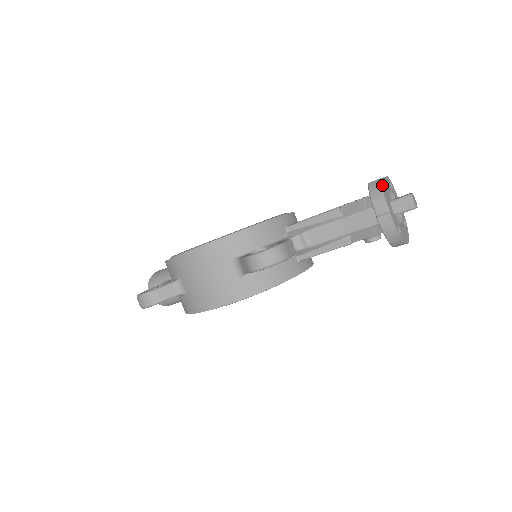
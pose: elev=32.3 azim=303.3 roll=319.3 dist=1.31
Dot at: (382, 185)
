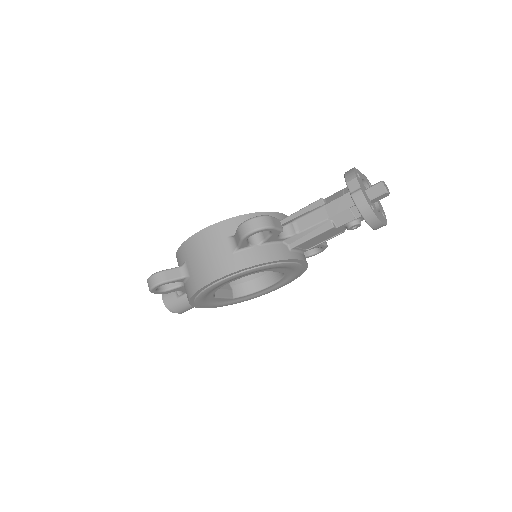
Dot at: (355, 171)
